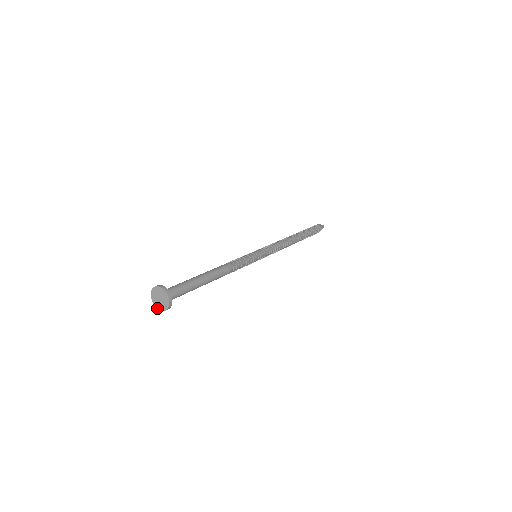
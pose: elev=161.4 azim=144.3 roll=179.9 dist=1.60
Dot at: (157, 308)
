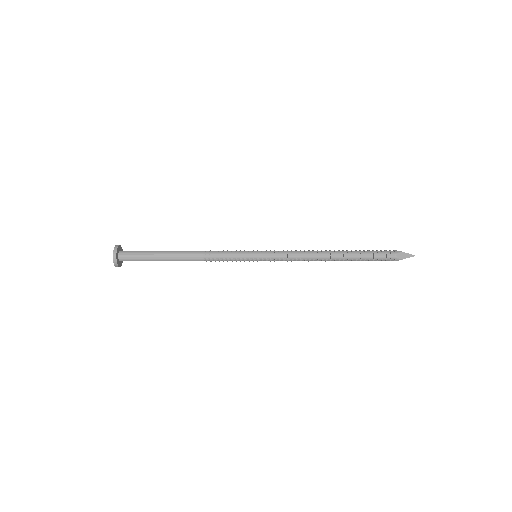
Dot at: occluded
